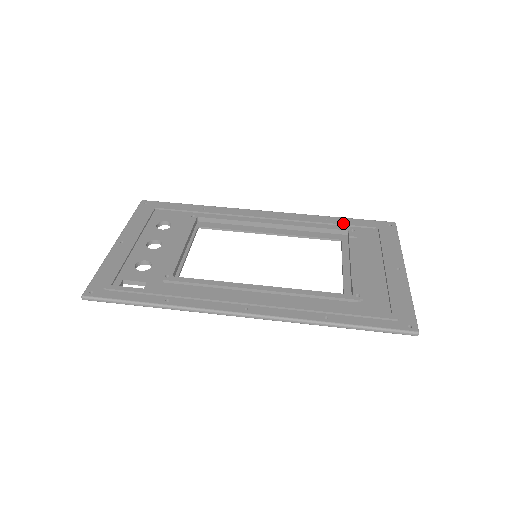
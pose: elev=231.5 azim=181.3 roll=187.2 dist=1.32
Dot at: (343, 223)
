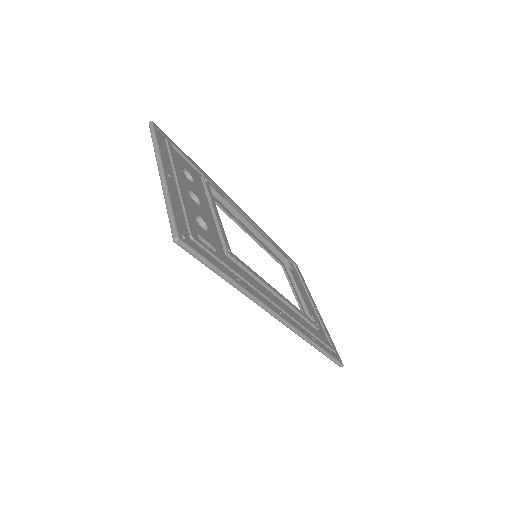
Dot at: (281, 250)
